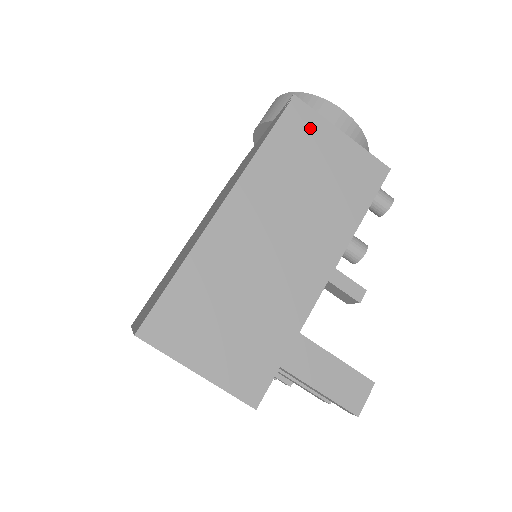
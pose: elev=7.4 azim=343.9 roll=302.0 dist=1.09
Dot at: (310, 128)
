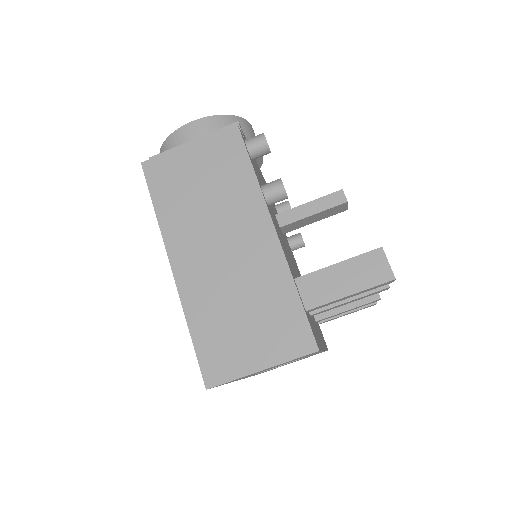
Dot at: (168, 167)
